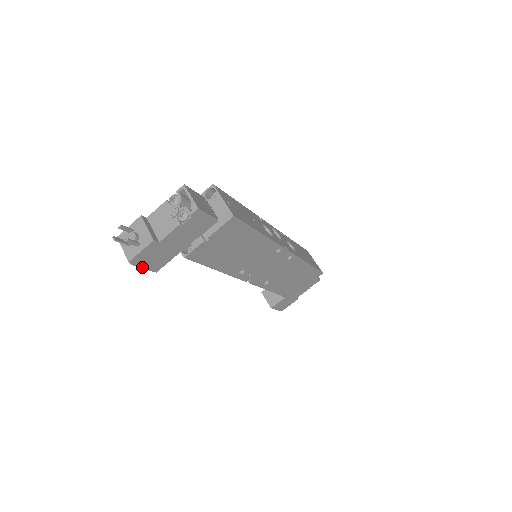
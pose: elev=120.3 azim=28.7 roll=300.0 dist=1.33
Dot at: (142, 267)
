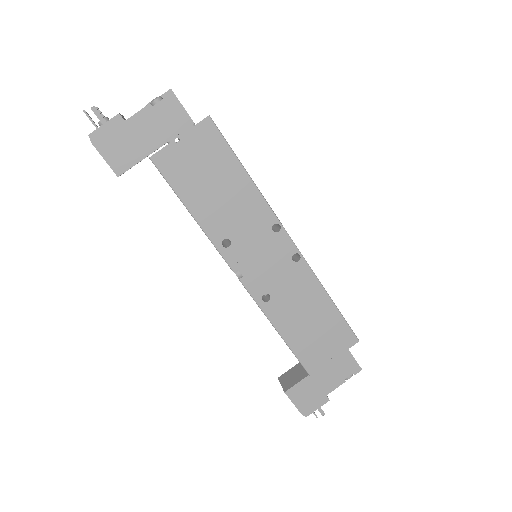
Dot at: (102, 155)
